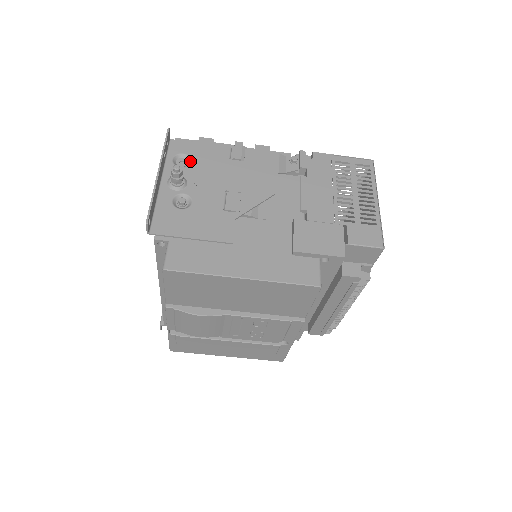
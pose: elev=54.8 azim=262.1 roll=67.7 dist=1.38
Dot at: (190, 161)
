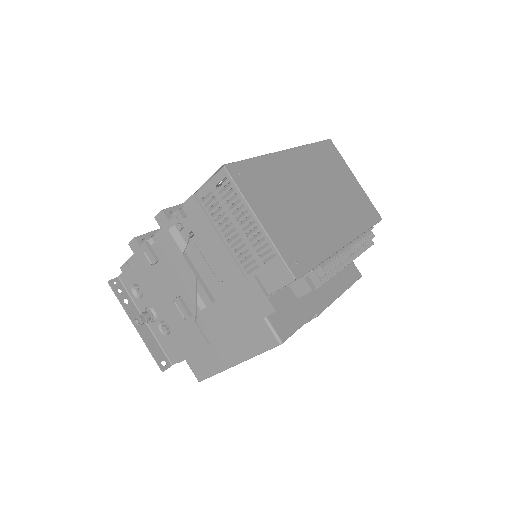
Dot at: (140, 288)
